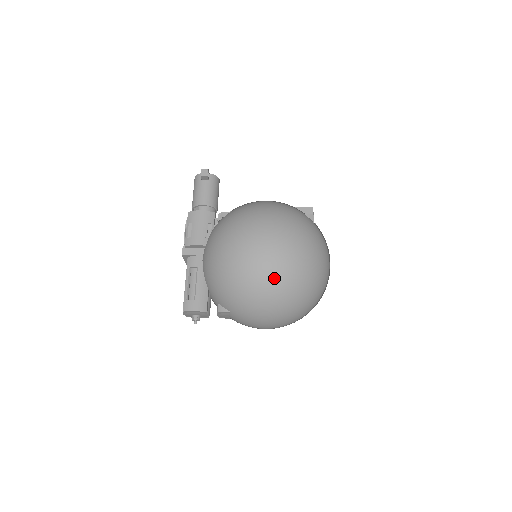
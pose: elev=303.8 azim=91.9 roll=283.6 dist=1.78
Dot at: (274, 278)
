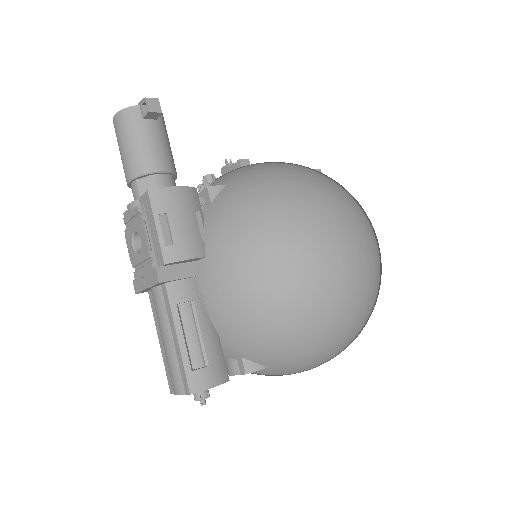
Dot at: (361, 302)
